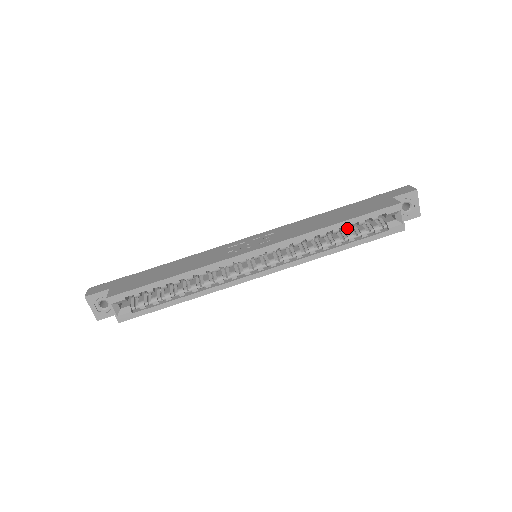
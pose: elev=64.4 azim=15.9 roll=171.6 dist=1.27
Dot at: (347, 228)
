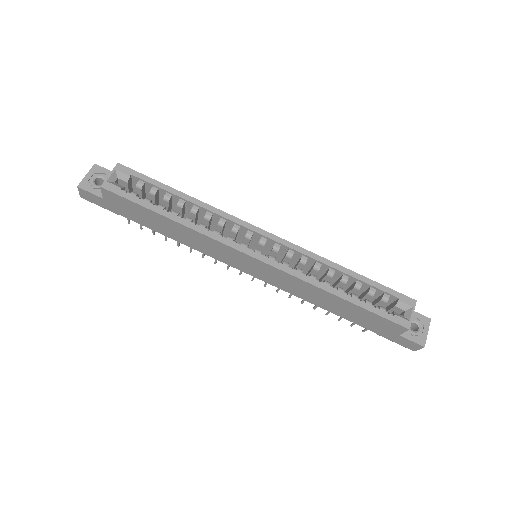
Dot at: (356, 285)
